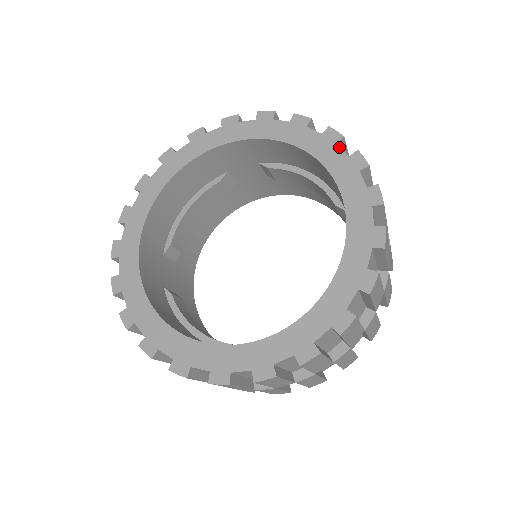
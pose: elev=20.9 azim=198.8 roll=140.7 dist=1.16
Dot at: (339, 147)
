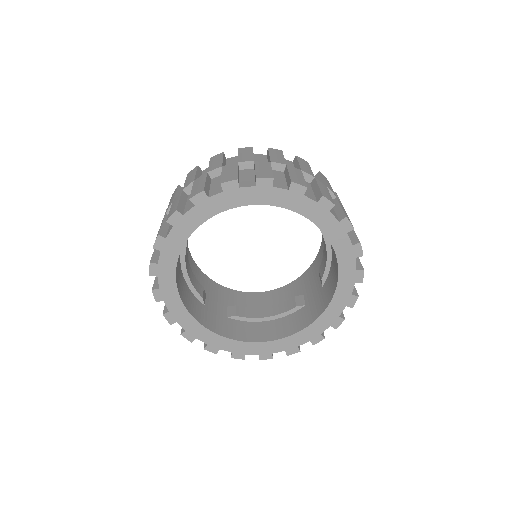
Dot at: occluded
